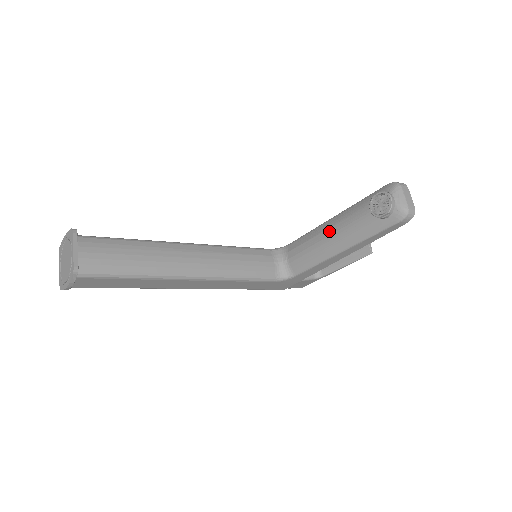
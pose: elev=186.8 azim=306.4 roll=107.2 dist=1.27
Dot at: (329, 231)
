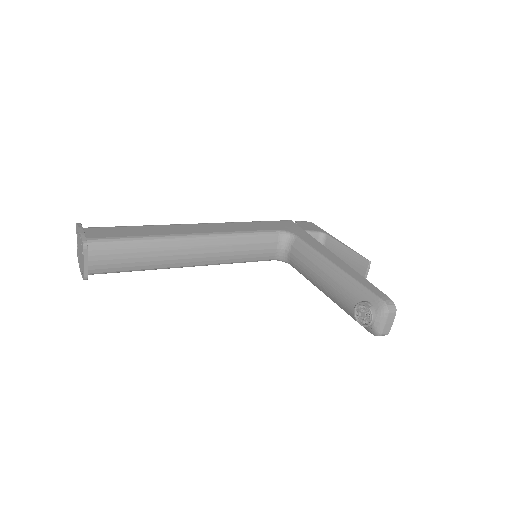
Dot at: (324, 276)
